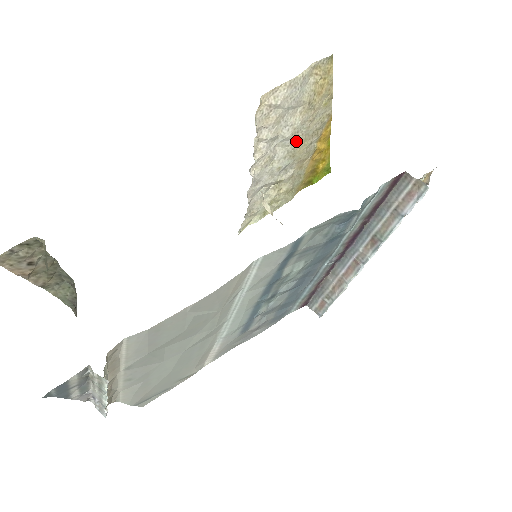
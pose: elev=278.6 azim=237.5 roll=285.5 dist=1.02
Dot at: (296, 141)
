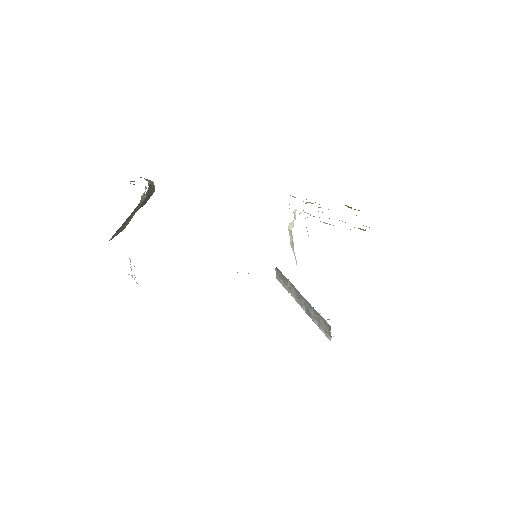
Dot at: occluded
